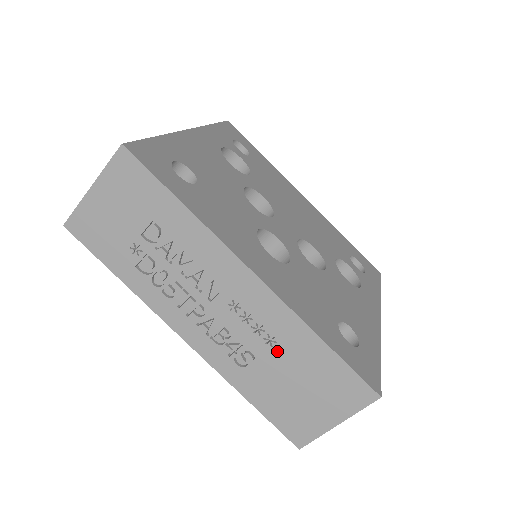
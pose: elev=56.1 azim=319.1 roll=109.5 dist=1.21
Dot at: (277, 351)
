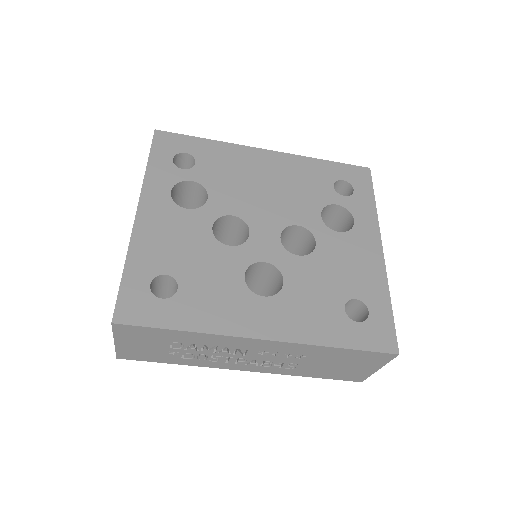
Dot at: (310, 359)
